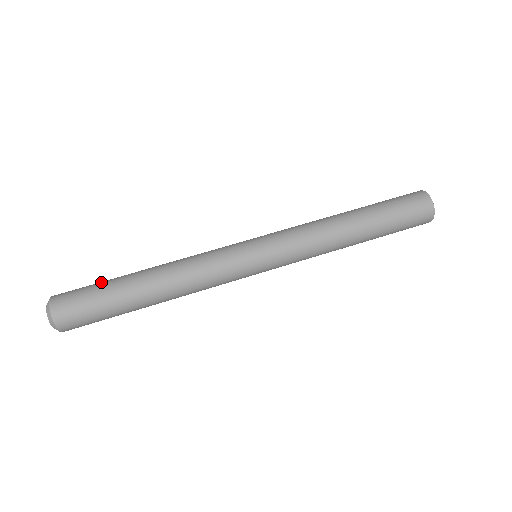
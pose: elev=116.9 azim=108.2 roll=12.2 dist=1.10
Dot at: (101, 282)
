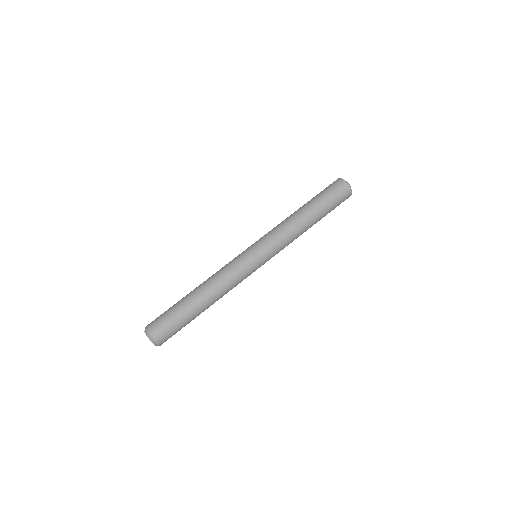
Dot at: occluded
